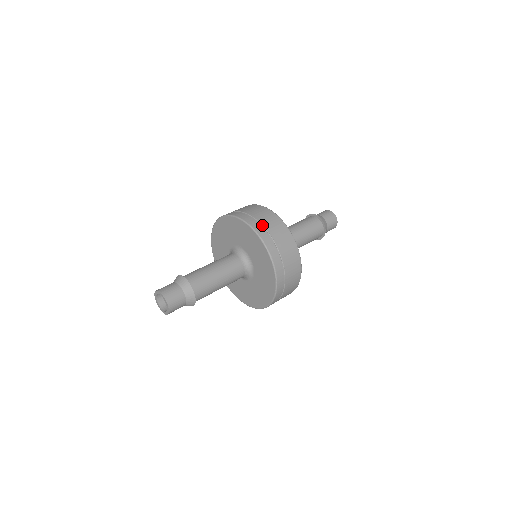
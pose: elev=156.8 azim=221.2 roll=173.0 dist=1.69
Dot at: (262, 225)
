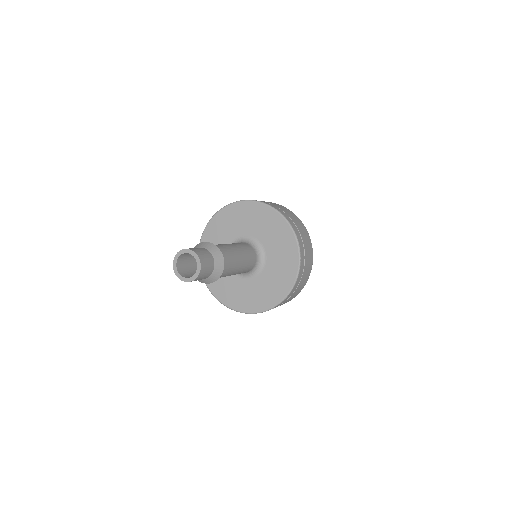
Dot at: (280, 209)
